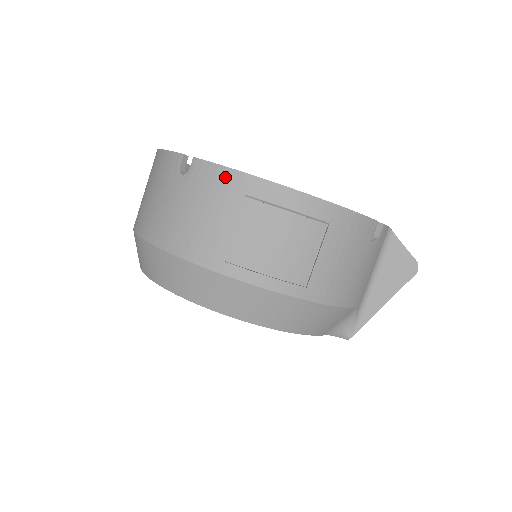
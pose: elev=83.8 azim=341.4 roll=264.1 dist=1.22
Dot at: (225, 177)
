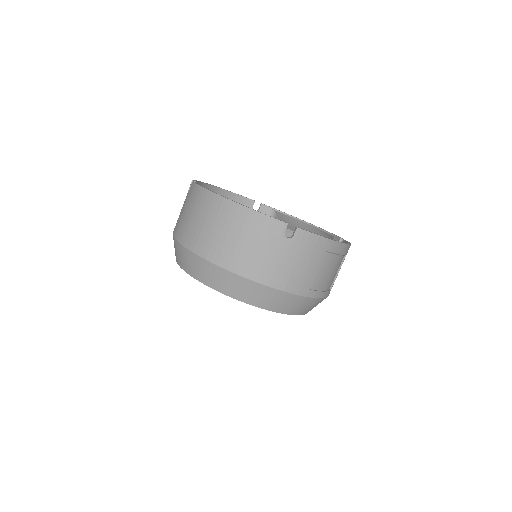
Dot at: (318, 242)
